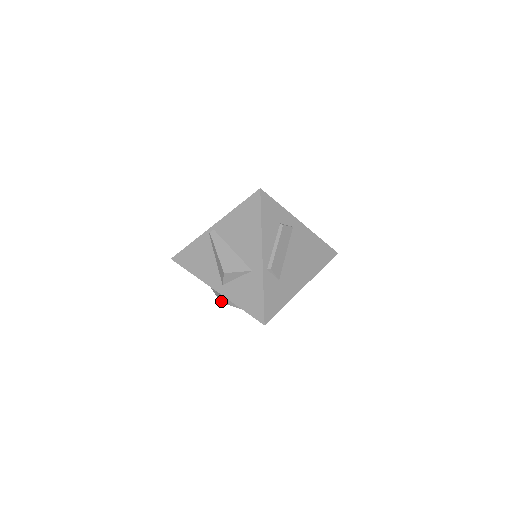
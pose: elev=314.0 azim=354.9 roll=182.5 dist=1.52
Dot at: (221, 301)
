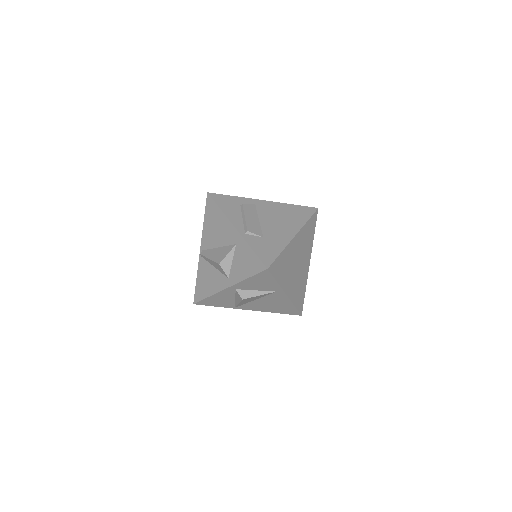
Dot at: (242, 298)
